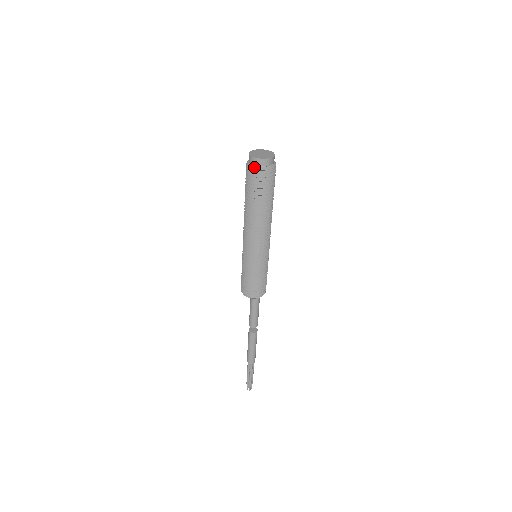
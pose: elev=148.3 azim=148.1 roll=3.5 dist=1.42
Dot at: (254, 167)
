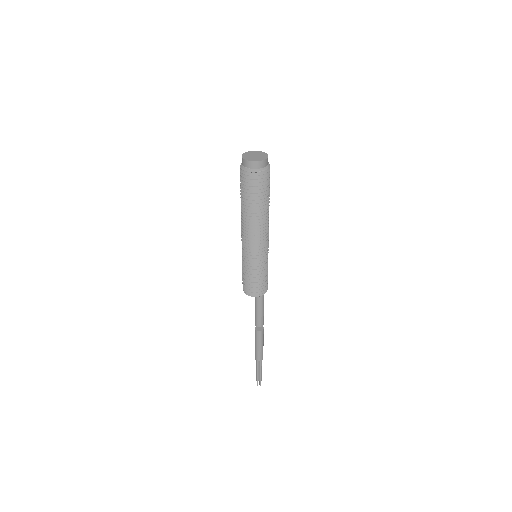
Dot at: (242, 165)
